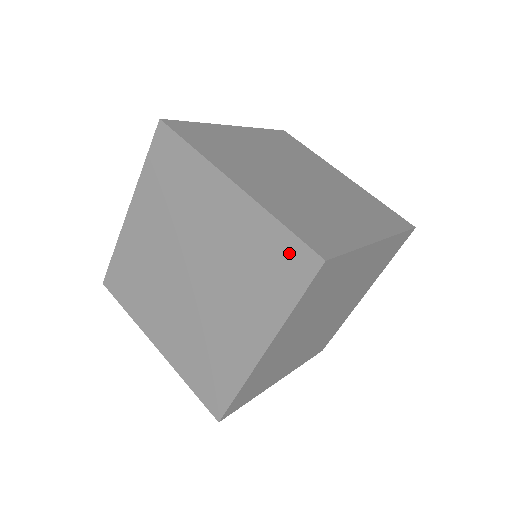
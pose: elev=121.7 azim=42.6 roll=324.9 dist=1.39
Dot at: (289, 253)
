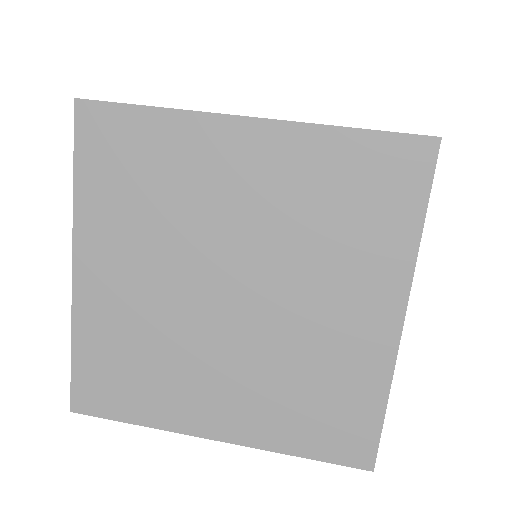
Dot at: (382, 161)
